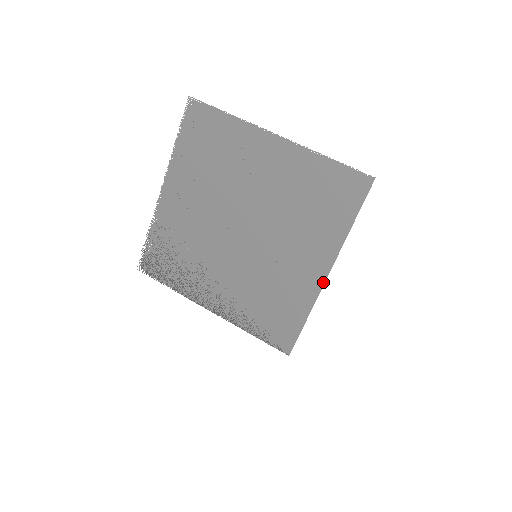
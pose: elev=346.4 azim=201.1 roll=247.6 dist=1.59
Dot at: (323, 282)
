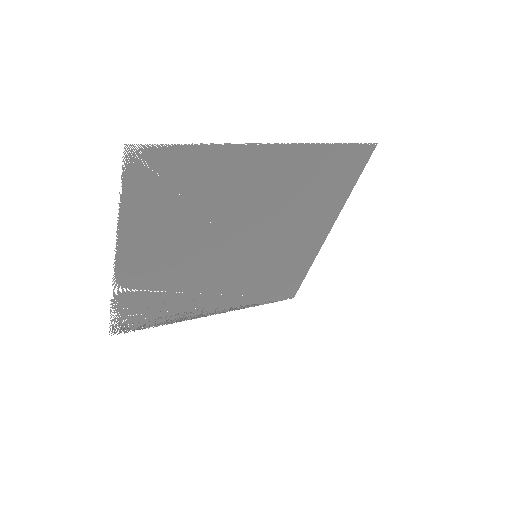
Dot at: (324, 241)
